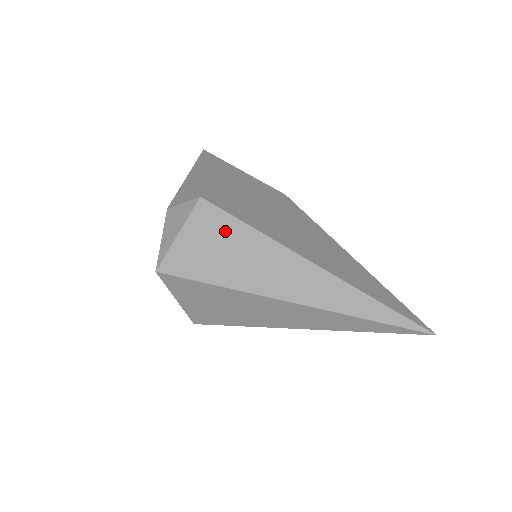
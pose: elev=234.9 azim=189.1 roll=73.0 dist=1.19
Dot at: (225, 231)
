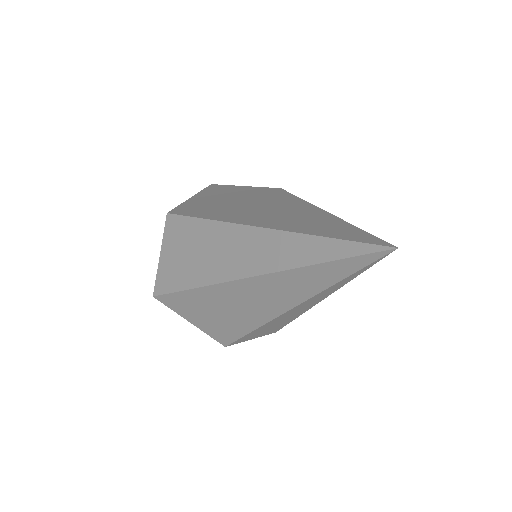
Dot at: (188, 234)
